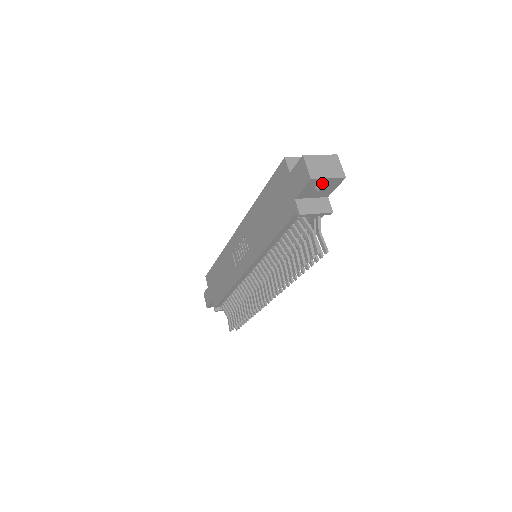
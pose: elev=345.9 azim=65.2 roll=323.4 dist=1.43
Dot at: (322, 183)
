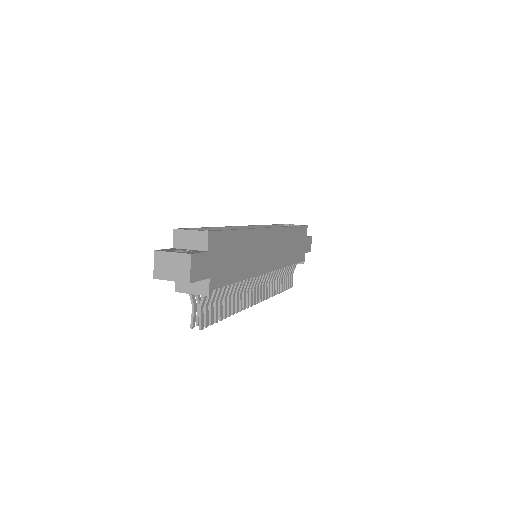
Dot at: occluded
